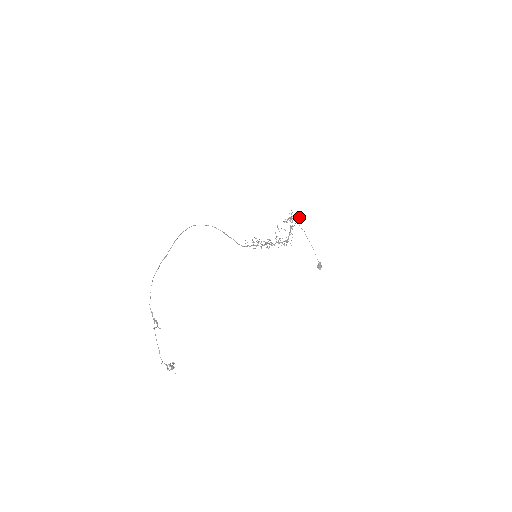
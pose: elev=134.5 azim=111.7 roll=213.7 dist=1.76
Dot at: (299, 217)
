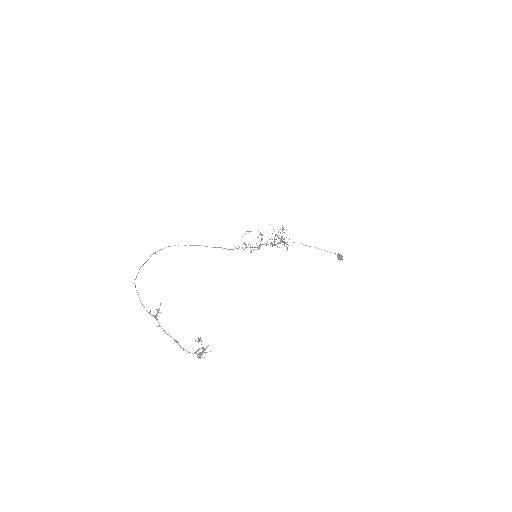
Dot at: occluded
